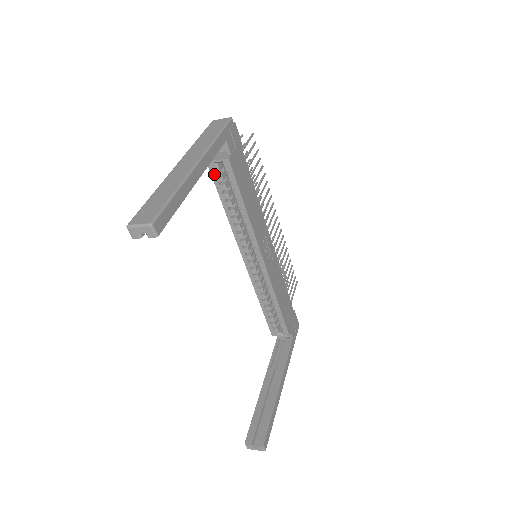
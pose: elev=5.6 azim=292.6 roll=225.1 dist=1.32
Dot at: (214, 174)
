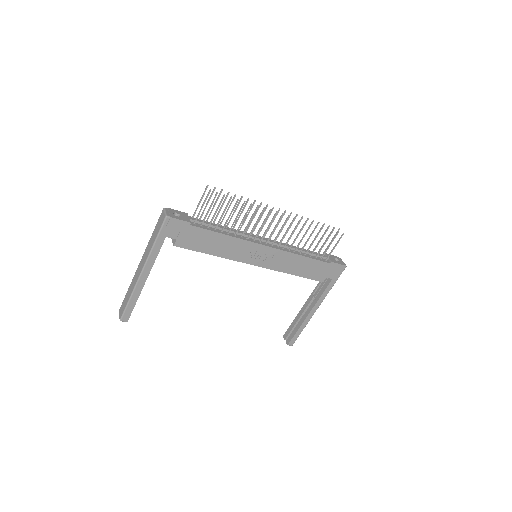
Dot at: occluded
